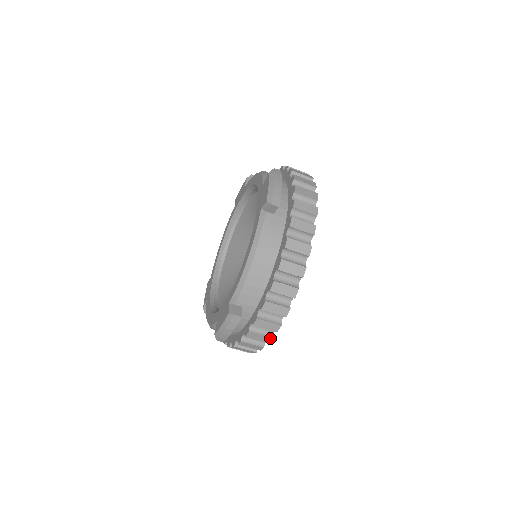
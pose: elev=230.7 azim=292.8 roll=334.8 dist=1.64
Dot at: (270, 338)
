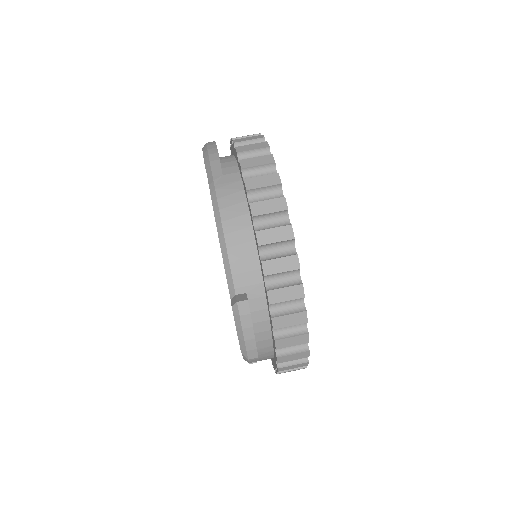
Dot at: (260, 136)
